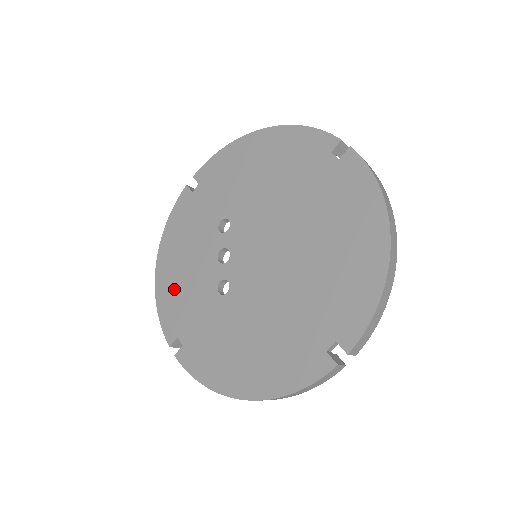
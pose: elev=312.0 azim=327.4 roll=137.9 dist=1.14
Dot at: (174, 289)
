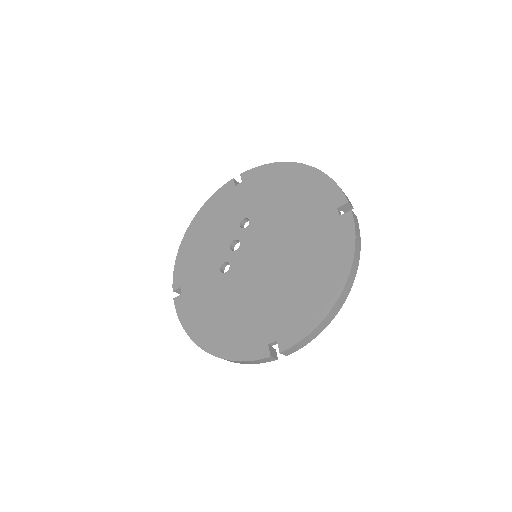
Dot at: (193, 252)
